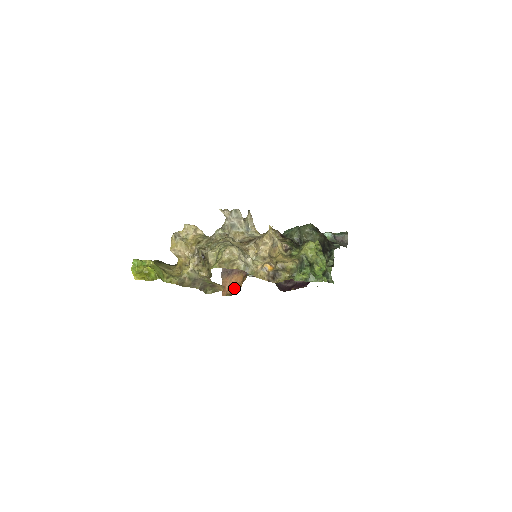
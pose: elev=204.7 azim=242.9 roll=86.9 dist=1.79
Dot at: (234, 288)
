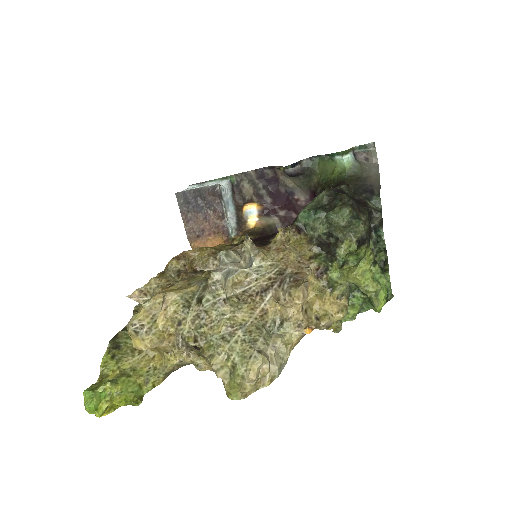
Dot at: occluded
